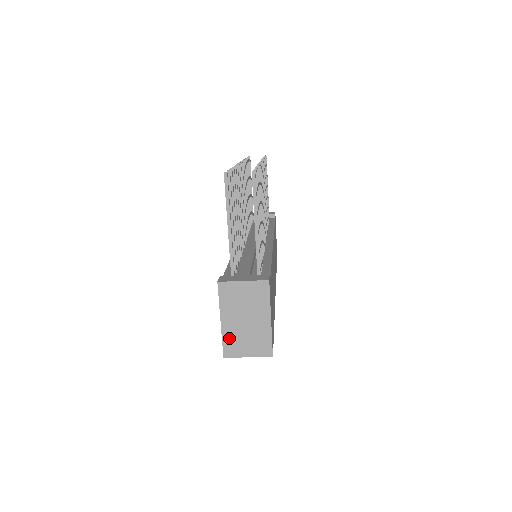
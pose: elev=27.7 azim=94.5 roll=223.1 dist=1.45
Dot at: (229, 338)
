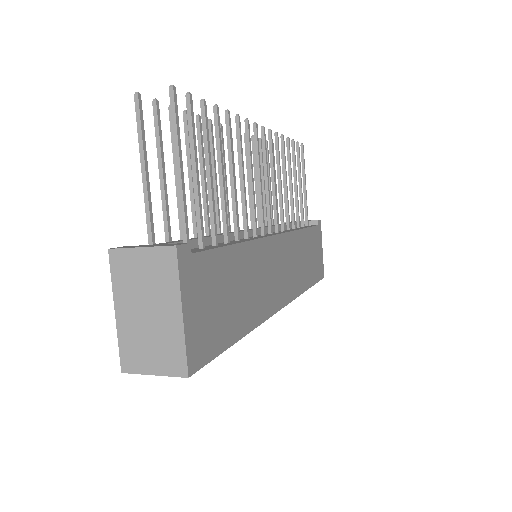
Dot at: (127, 341)
